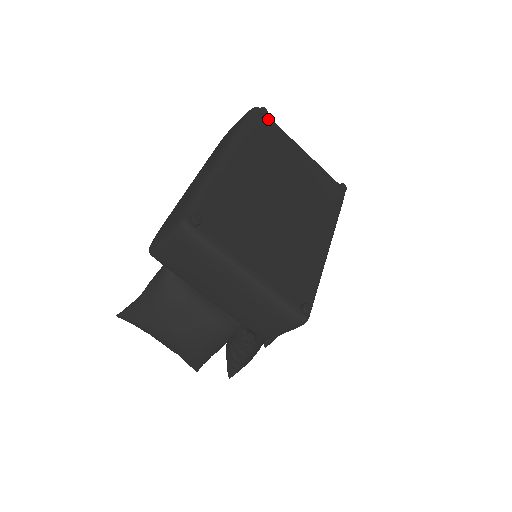
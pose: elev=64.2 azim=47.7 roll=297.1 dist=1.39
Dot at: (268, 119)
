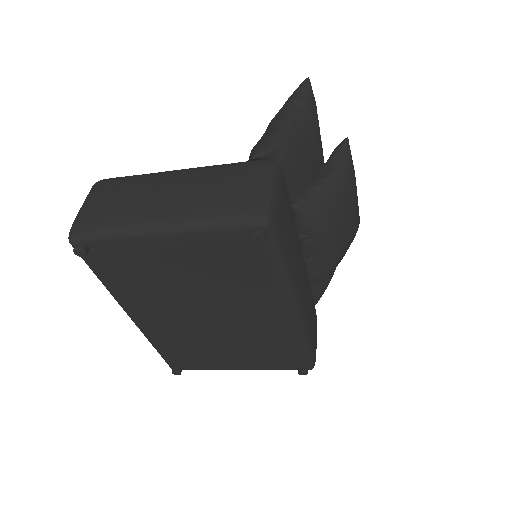
Dot at: (94, 245)
